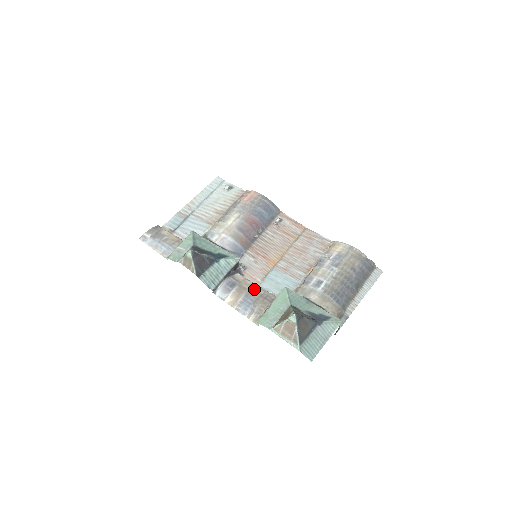
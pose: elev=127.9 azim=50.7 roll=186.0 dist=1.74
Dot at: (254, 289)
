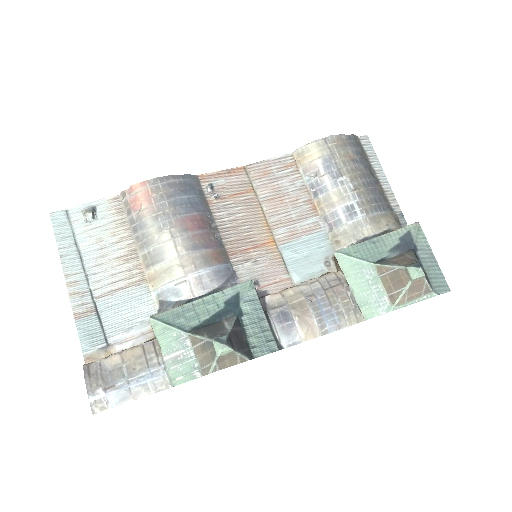
Dot at: (308, 292)
